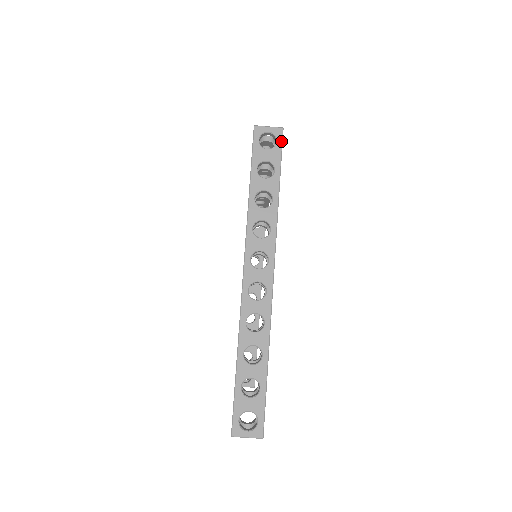
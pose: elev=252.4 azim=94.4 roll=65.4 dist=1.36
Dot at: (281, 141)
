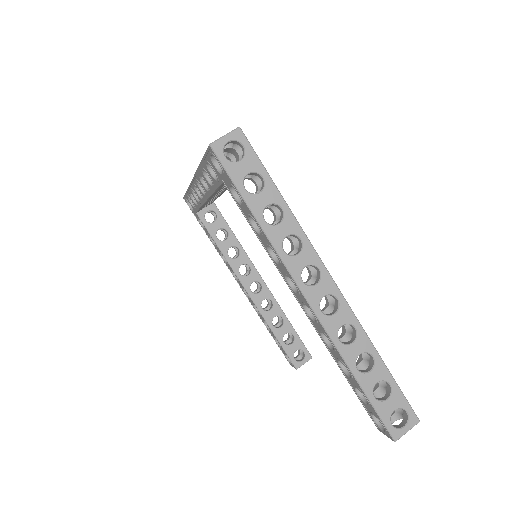
Dot at: (247, 143)
